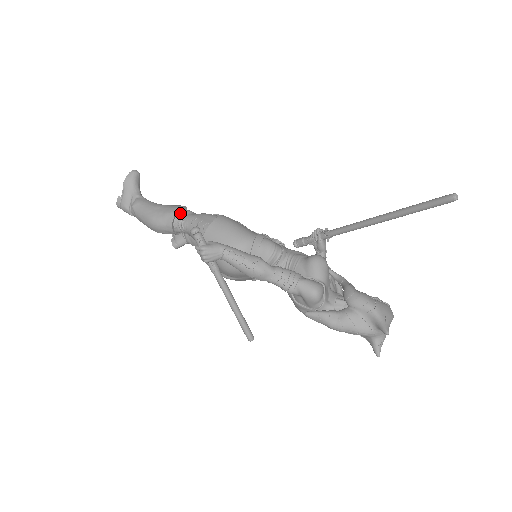
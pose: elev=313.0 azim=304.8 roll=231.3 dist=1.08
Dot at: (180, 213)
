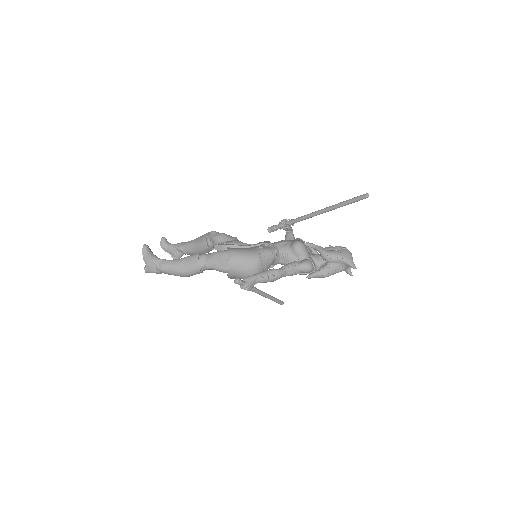
Dot at: (200, 261)
